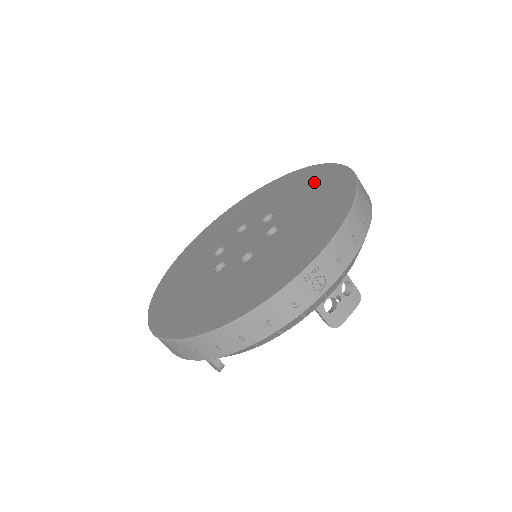
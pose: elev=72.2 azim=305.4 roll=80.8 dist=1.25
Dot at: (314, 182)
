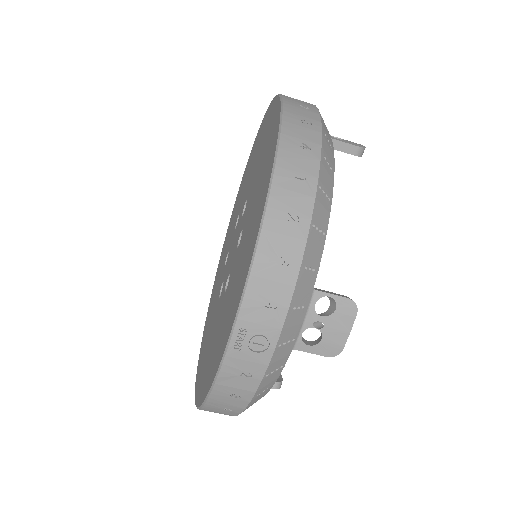
Dot at: (266, 140)
